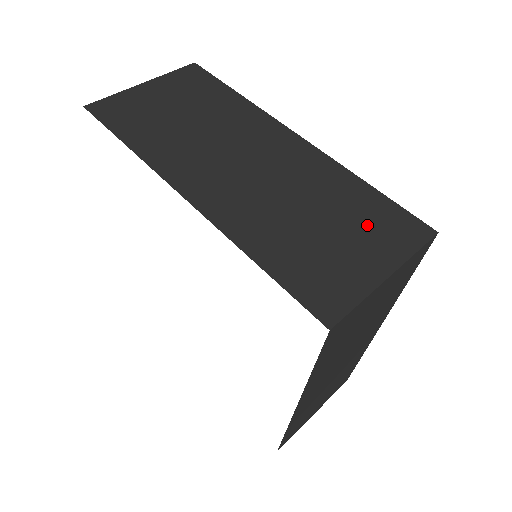
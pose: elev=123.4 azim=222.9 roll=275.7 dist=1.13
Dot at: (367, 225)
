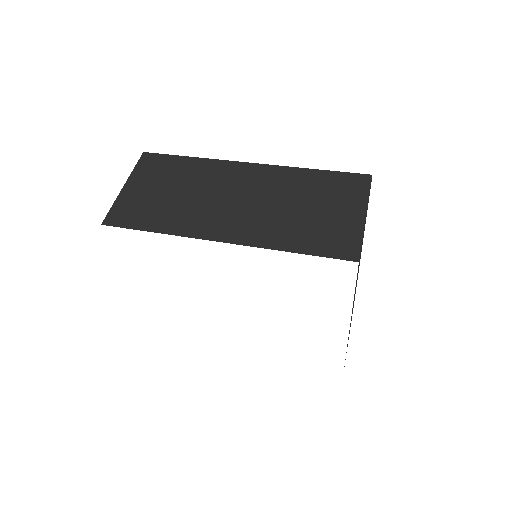
Dot at: (333, 194)
